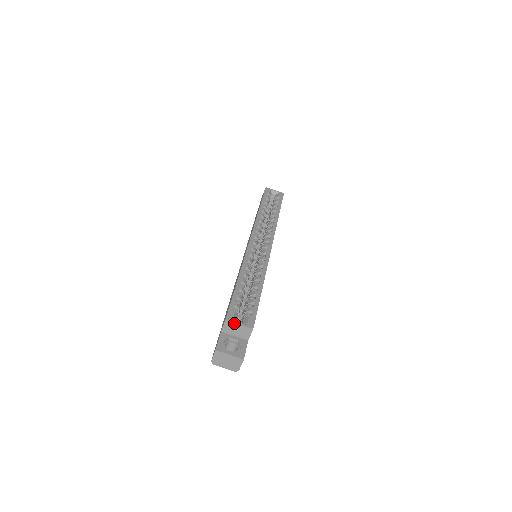
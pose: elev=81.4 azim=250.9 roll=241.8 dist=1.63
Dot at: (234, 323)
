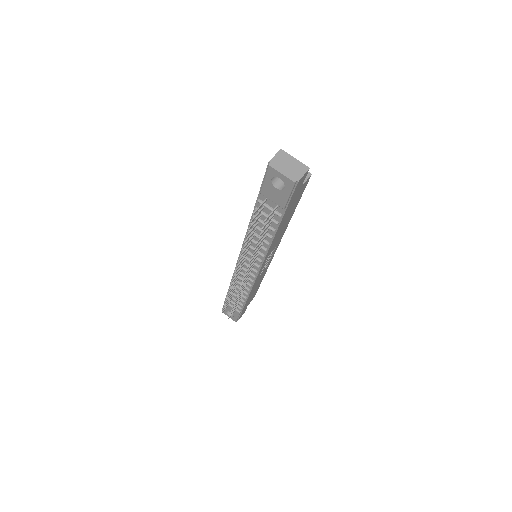
Dot at: occluded
